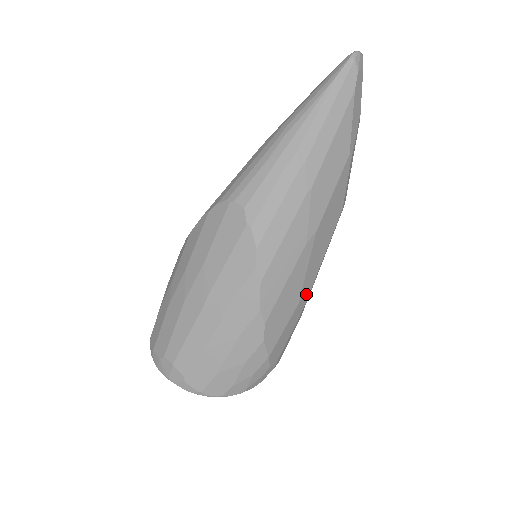
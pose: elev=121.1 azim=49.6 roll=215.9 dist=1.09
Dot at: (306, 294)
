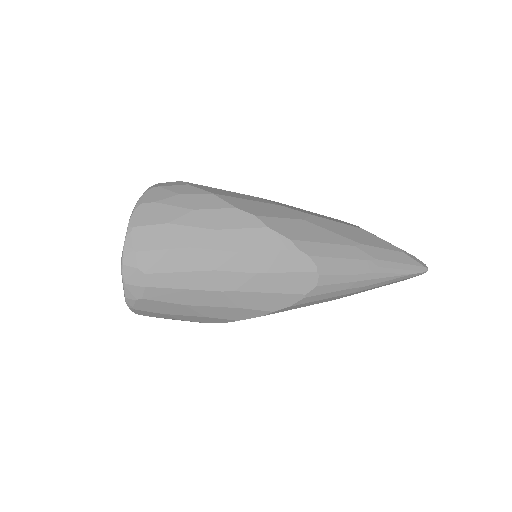
Dot at: occluded
